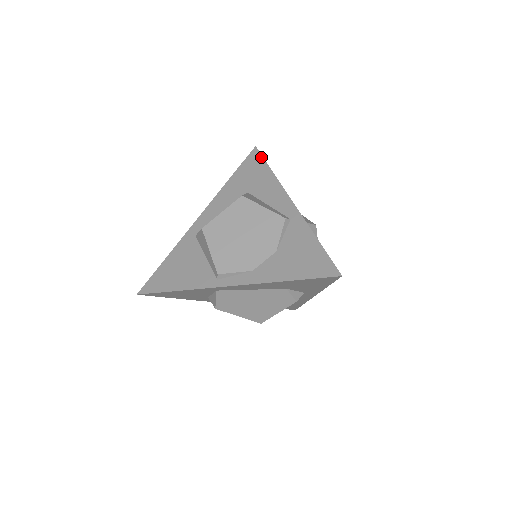
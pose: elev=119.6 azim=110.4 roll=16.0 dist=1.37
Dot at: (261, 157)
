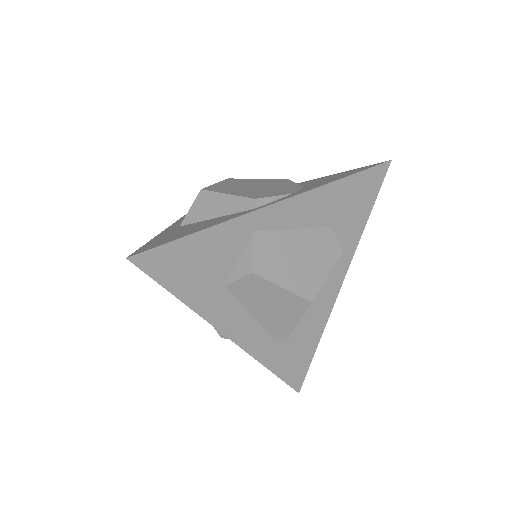
Dot at: occluded
